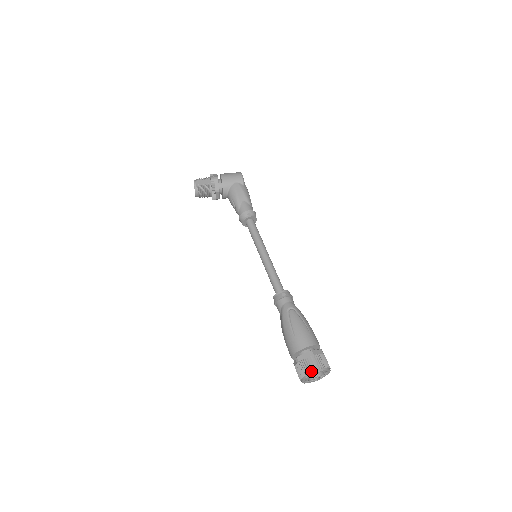
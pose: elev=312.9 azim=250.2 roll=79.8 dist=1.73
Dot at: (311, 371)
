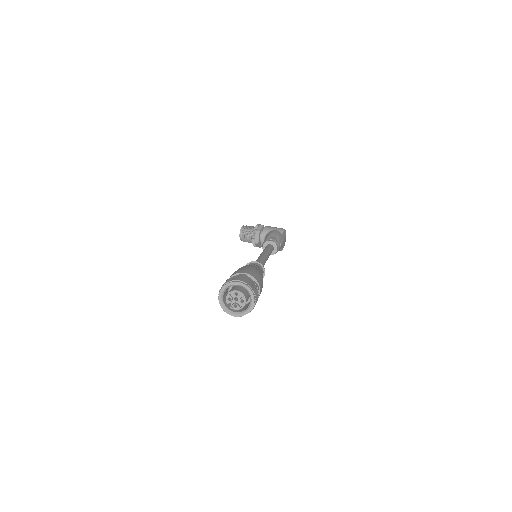
Dot at: (230, 280)
